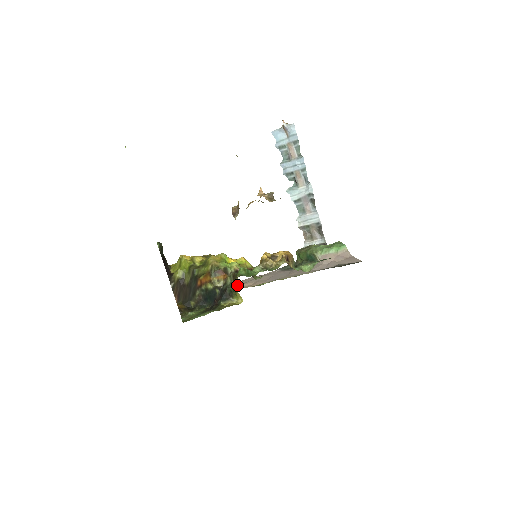
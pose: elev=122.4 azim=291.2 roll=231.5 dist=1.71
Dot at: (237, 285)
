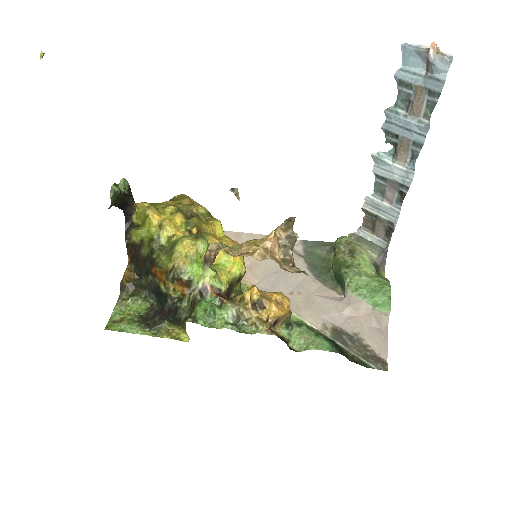
Dot at: (185, 327)
